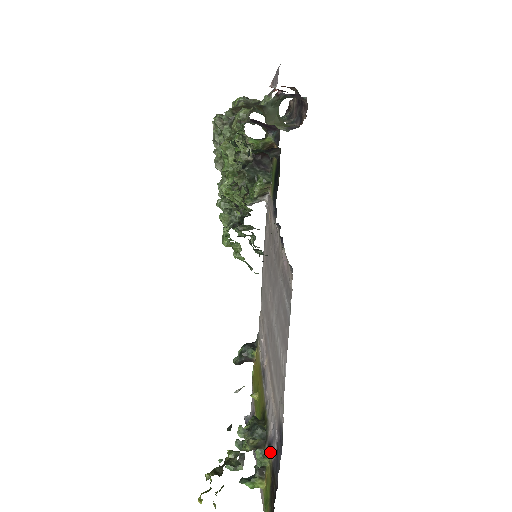
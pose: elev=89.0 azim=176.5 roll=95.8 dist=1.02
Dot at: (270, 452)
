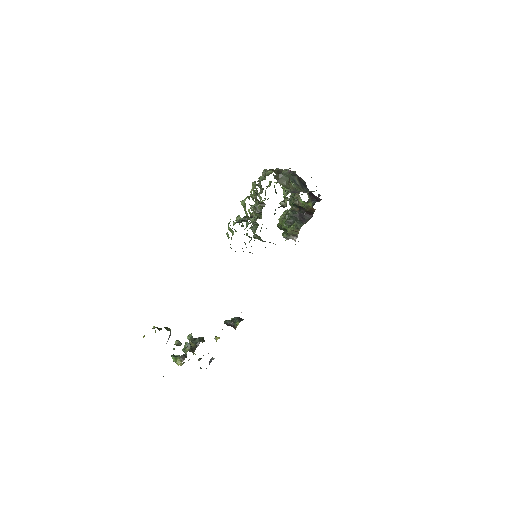
Dot at: occluded
